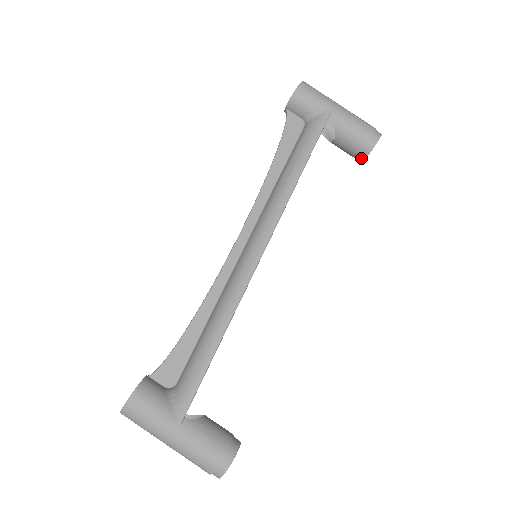
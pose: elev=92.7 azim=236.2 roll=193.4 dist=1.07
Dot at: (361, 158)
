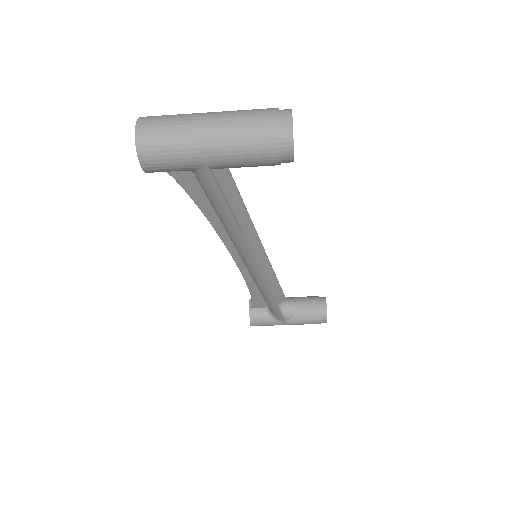
Dot at: occluded
